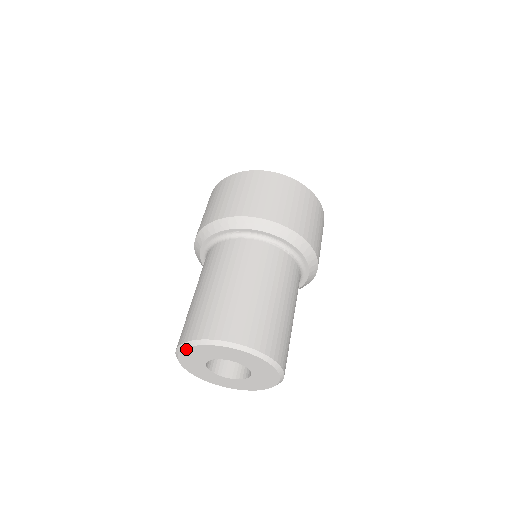
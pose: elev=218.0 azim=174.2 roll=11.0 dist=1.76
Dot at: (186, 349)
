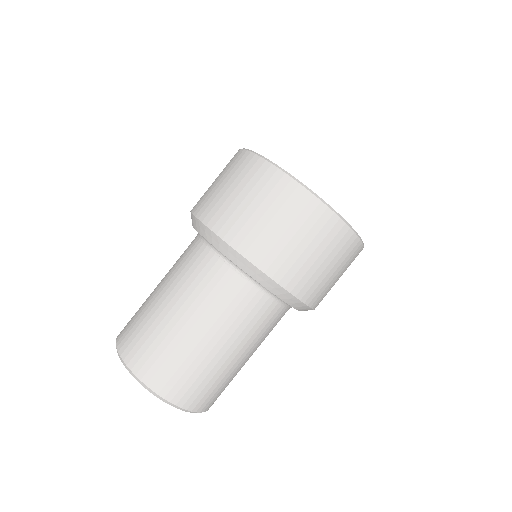
Dot at: occluded
